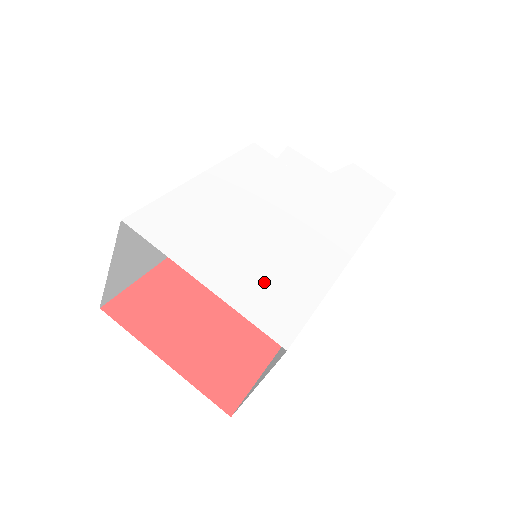
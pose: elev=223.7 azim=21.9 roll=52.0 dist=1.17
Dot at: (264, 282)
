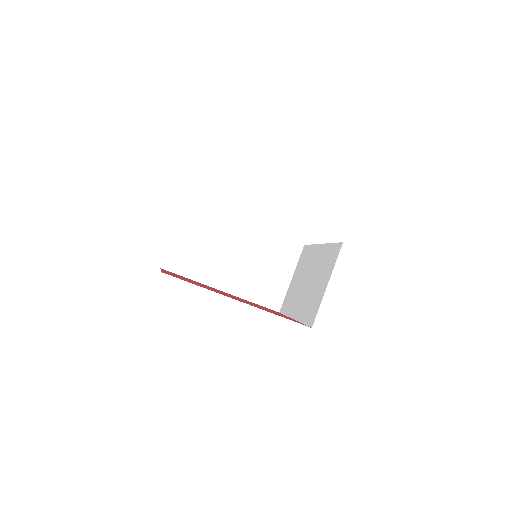
Dot at: occluded
